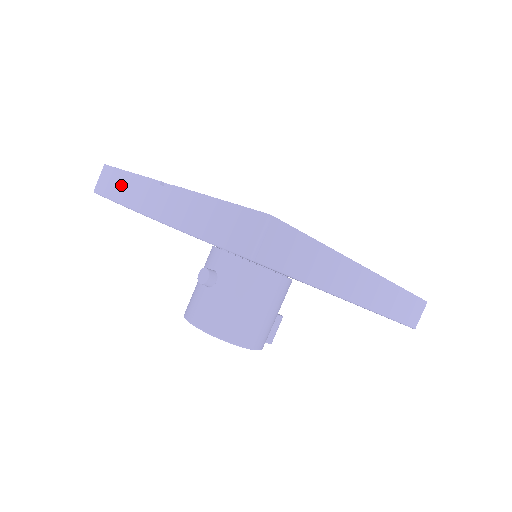
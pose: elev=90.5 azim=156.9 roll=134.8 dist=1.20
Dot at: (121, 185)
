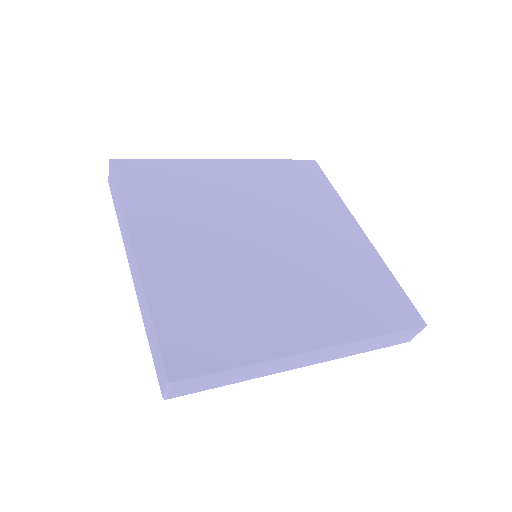
Dot at: (117, 205)
